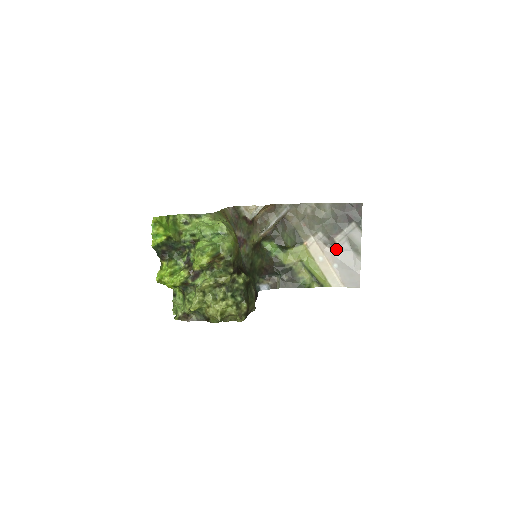
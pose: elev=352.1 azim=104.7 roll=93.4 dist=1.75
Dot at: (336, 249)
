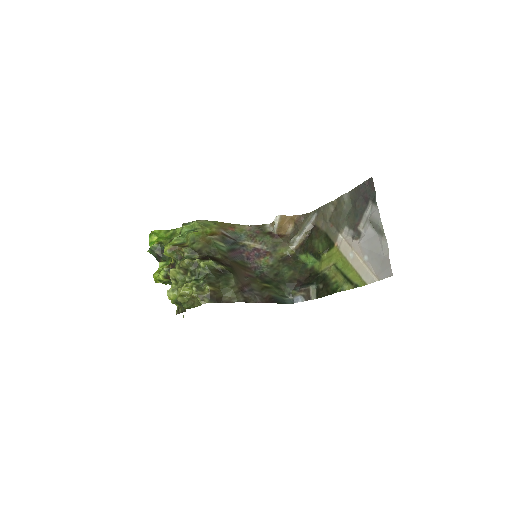
Dot at: (362, 238)
